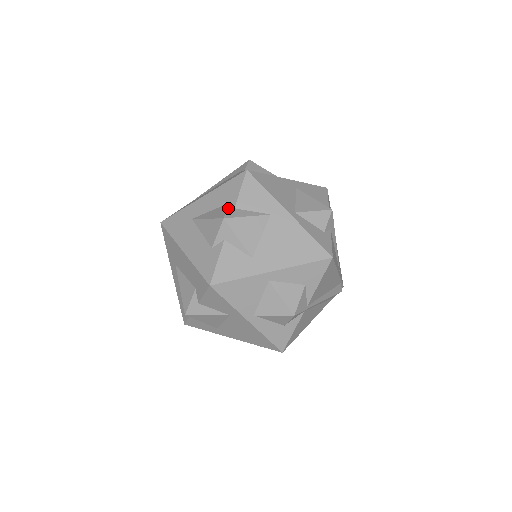
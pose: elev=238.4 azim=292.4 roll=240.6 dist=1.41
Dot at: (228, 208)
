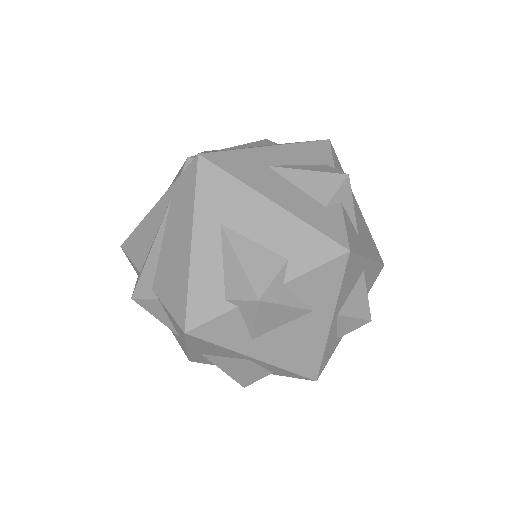
Dot at: (334, 168)
